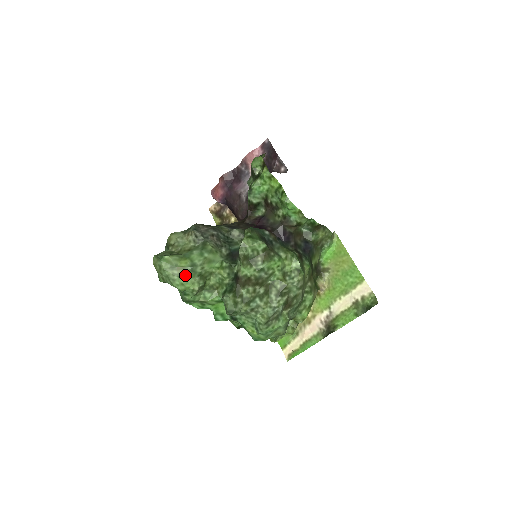
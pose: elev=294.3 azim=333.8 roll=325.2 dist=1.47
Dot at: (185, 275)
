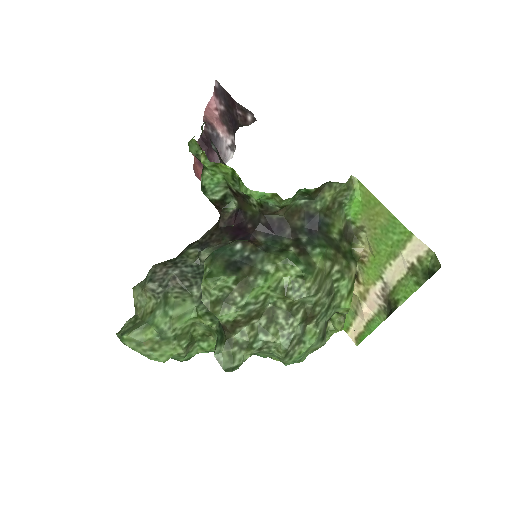
Dot at: (158, 346)
